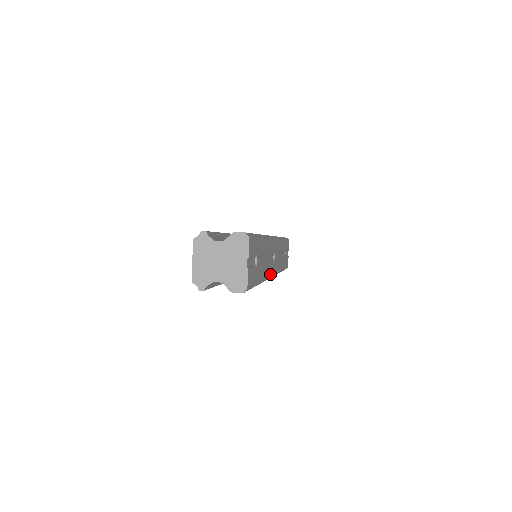
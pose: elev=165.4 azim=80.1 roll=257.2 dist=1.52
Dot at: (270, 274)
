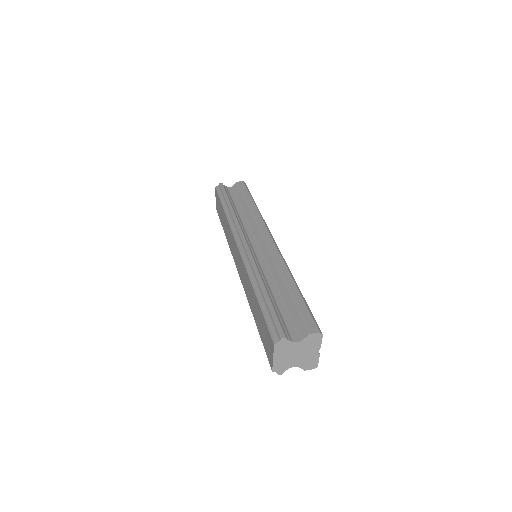
Dot at: occluded
